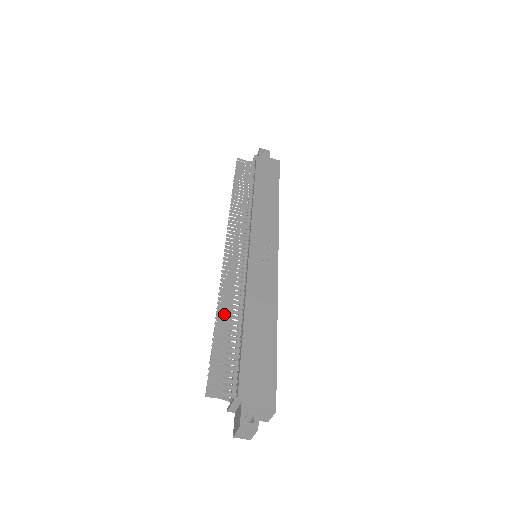
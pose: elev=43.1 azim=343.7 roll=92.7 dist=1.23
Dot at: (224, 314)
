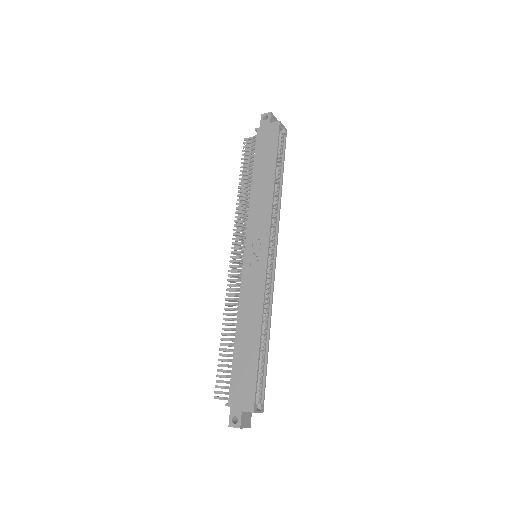
Dot at: (227, 328)
